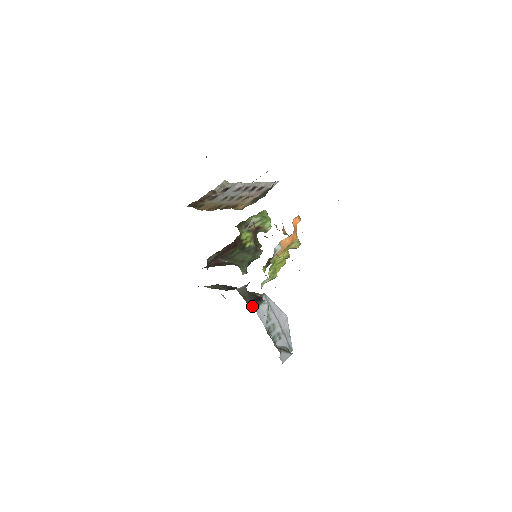
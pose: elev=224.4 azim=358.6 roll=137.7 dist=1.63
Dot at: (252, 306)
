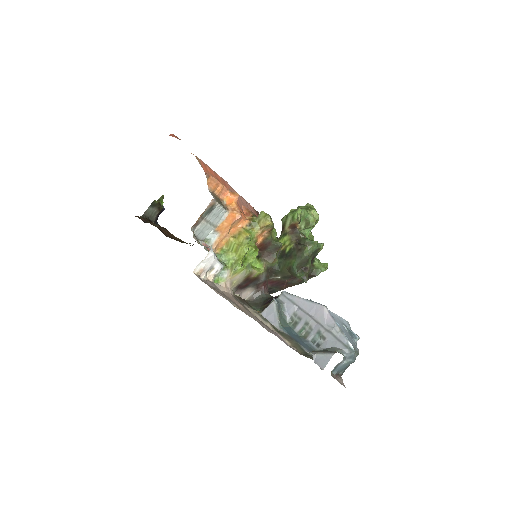
Dot at: (260, 310)
